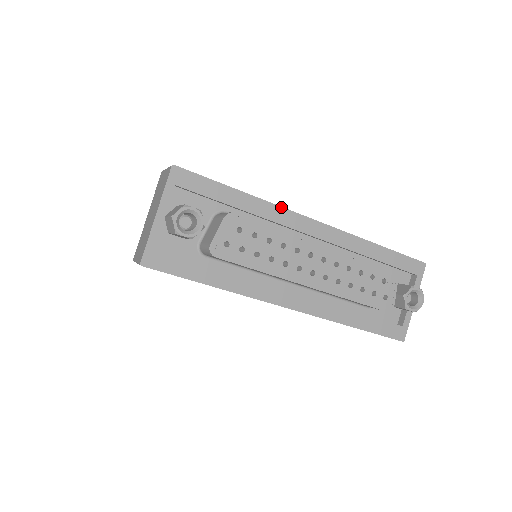
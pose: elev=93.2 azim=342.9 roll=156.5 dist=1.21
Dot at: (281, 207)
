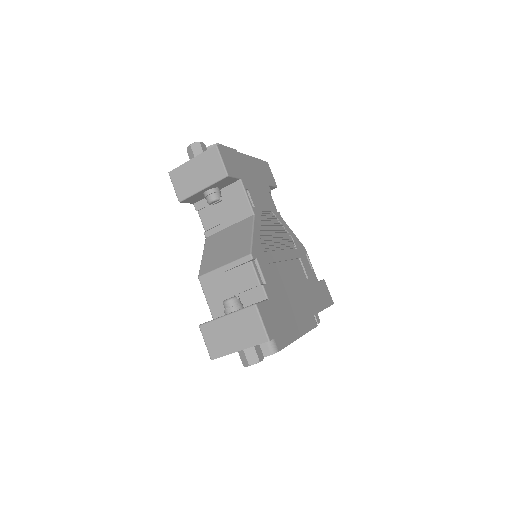
Dot at: occluded
